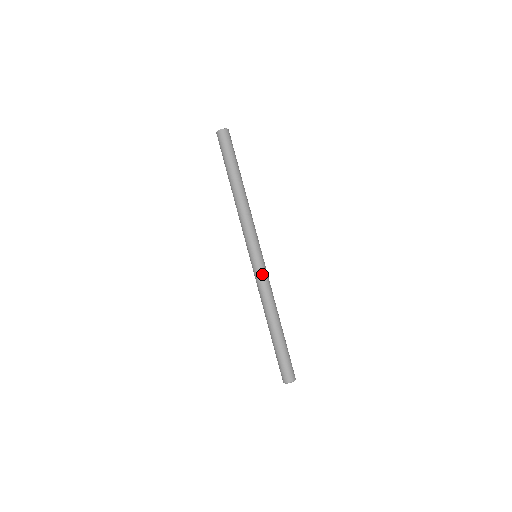
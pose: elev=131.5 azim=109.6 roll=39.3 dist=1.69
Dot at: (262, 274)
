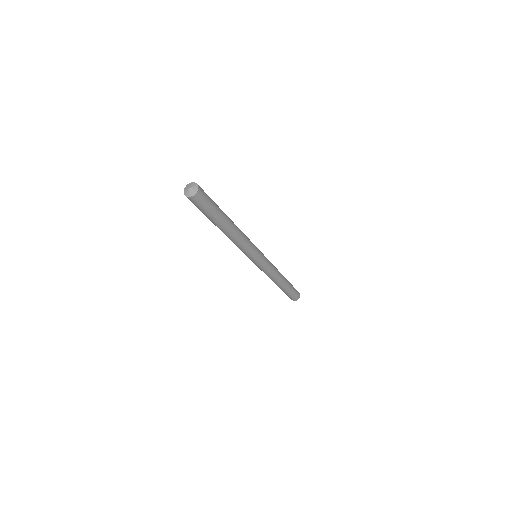
Dot at: (267, 267)
